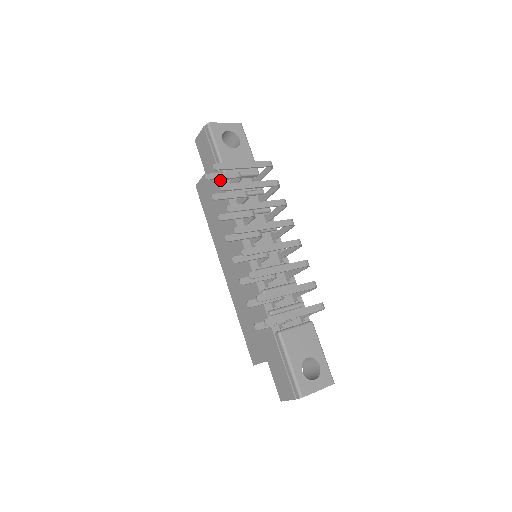
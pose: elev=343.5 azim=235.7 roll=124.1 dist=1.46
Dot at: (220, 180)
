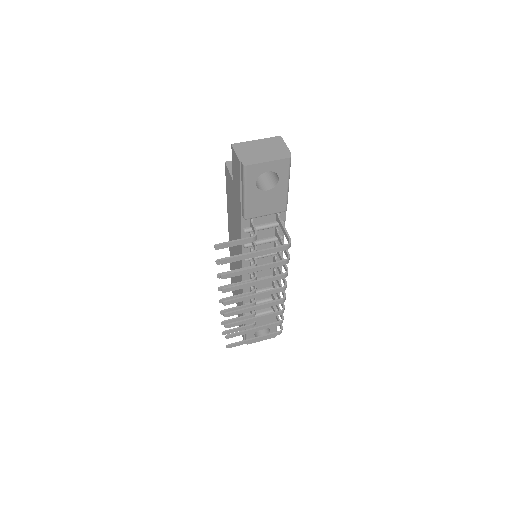
Dot at: (240, 214)
